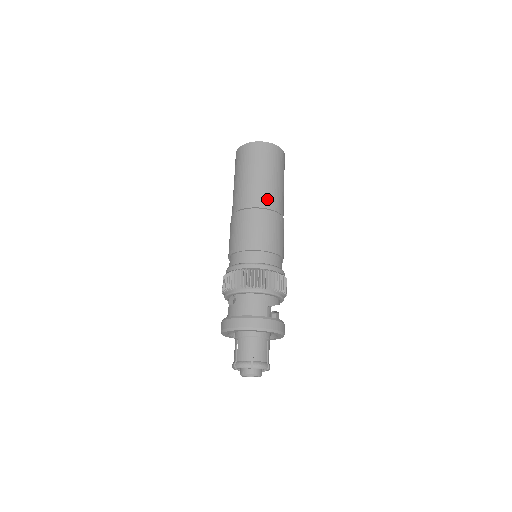
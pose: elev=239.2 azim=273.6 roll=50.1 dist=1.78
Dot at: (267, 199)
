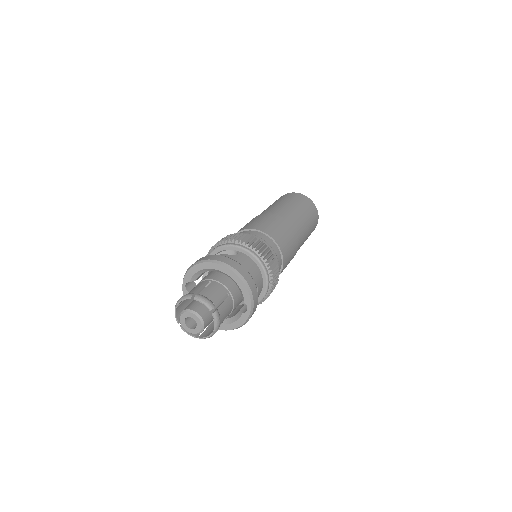
Dot at: (300, 233)
